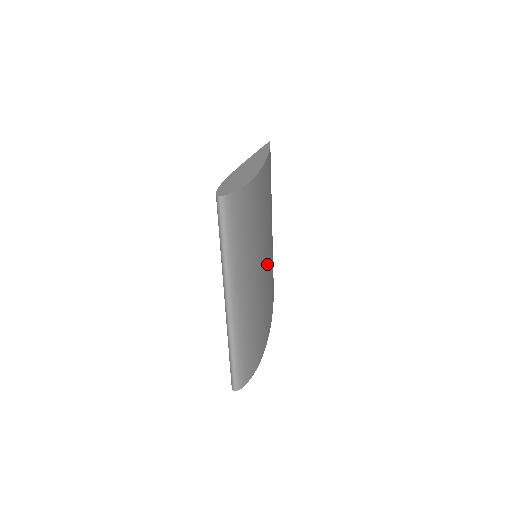
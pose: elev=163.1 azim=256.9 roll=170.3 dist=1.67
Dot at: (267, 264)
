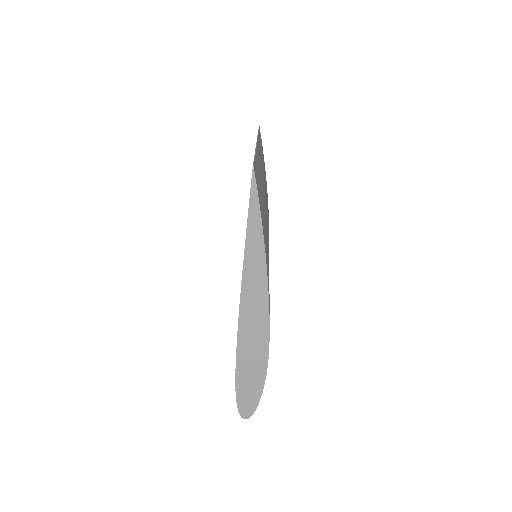
Dot at: occluded
